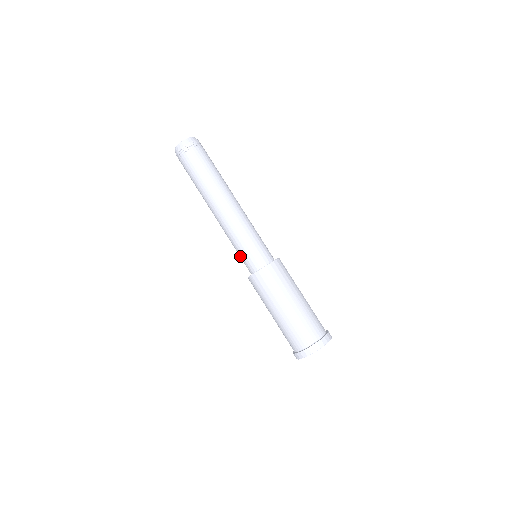
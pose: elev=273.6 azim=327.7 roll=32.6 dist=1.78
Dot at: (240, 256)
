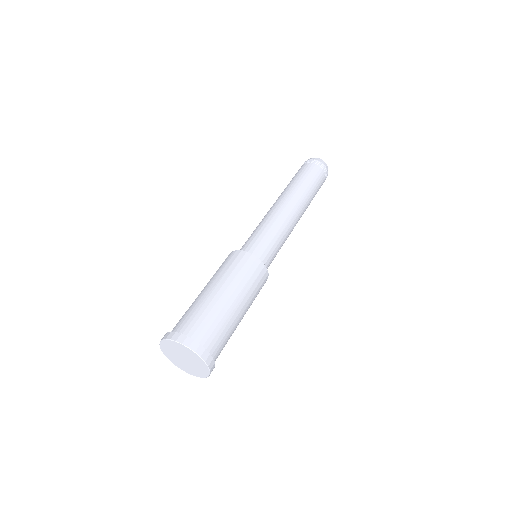
Dot at: (248, 239)
